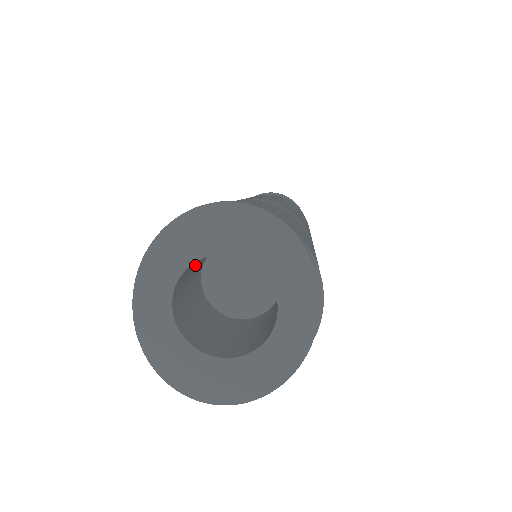
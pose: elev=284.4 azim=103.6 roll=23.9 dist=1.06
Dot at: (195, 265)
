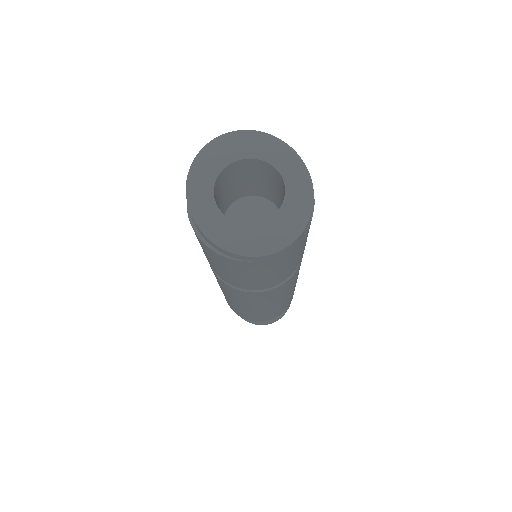
Dot at: occluded
